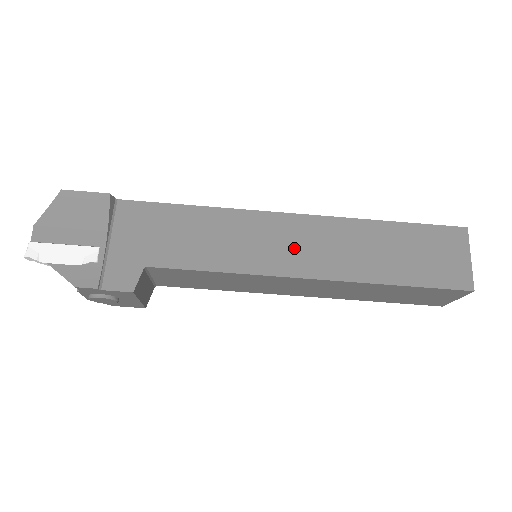
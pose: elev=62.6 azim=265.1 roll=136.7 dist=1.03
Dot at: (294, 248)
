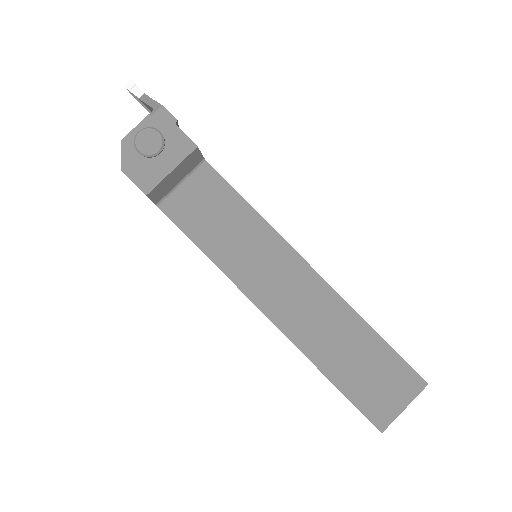
Dot at: occluded
